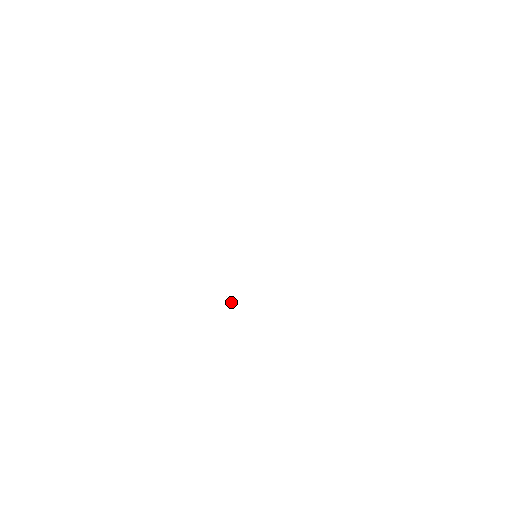
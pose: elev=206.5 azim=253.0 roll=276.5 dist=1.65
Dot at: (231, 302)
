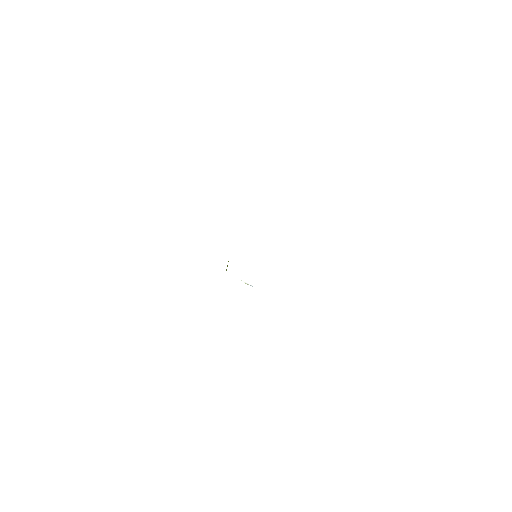
Dot at: (252, 286)
